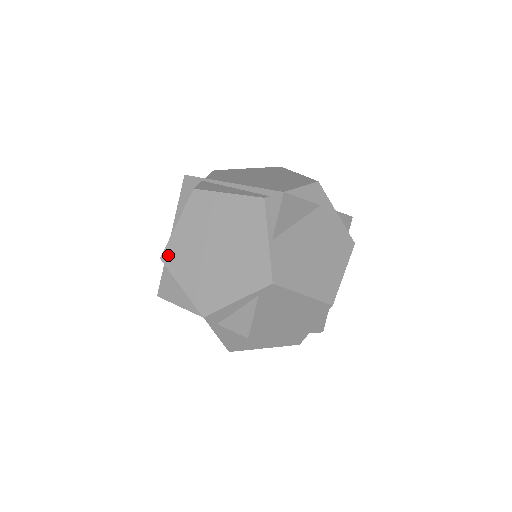
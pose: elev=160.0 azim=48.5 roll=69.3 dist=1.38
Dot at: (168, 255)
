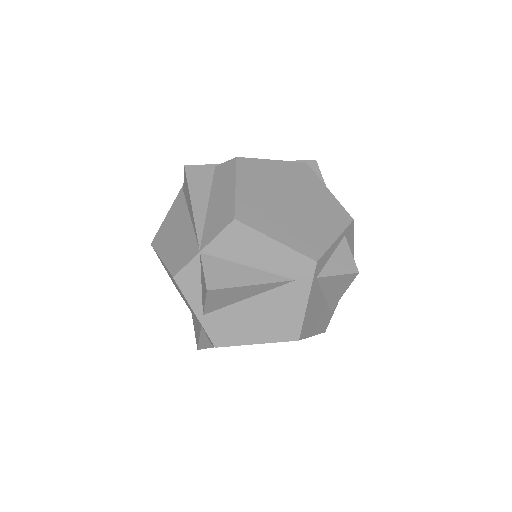
Dot at: (243, 214)
